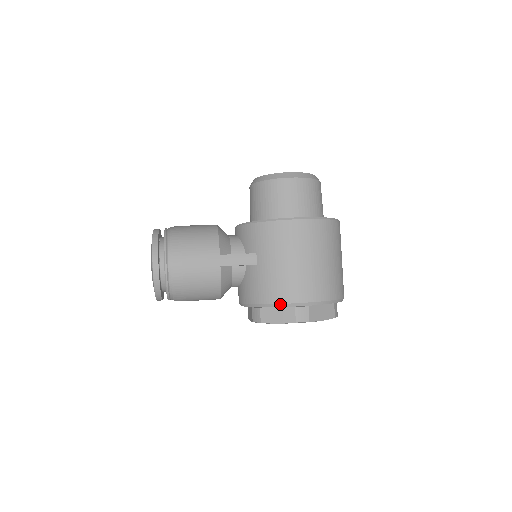
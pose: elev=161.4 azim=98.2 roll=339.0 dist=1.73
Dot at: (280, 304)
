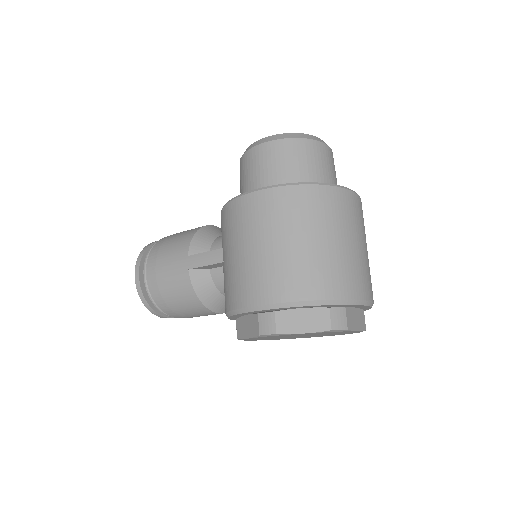
Dot at: (237, 310)
